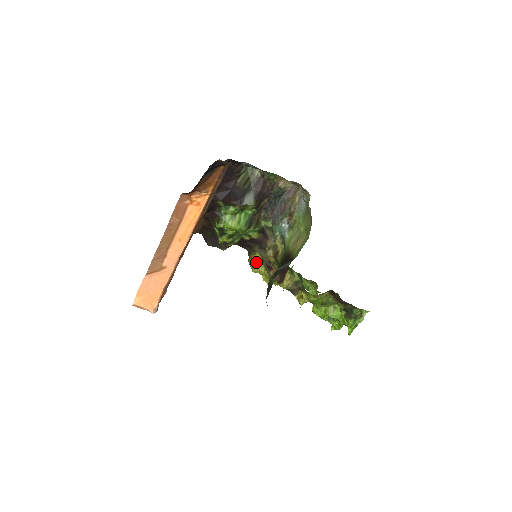
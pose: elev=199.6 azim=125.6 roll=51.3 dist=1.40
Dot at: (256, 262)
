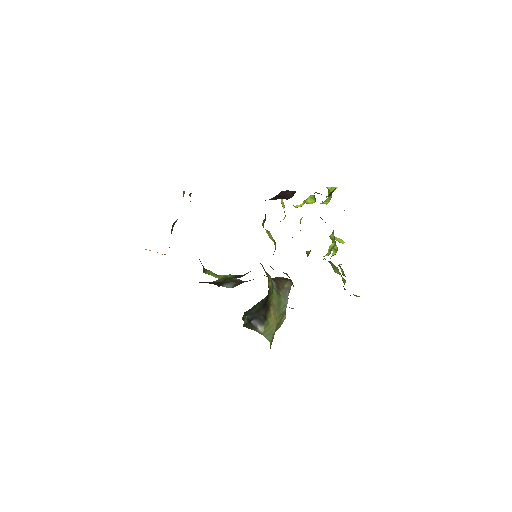
Dot at: (268, 231)
